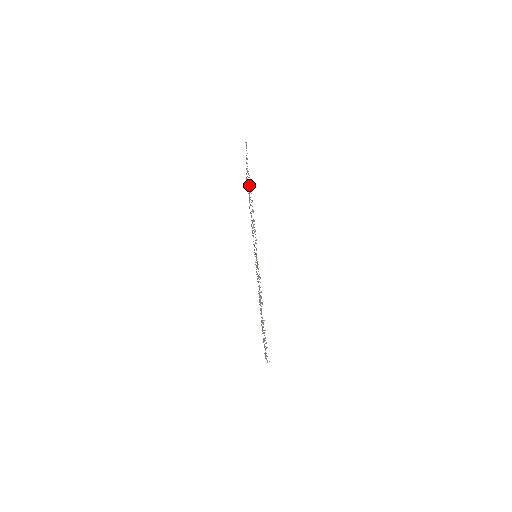
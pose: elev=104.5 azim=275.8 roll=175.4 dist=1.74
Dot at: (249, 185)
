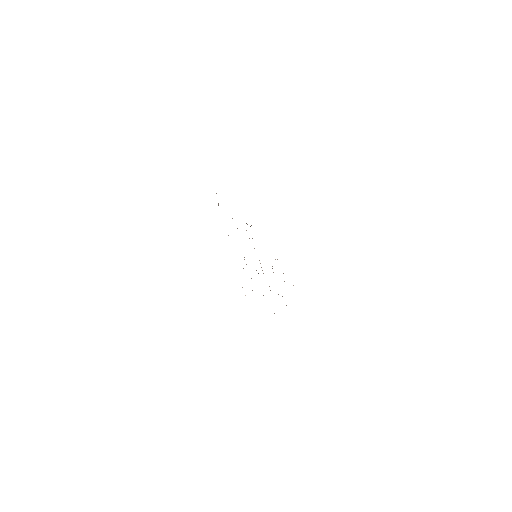
Dot at: occluded
